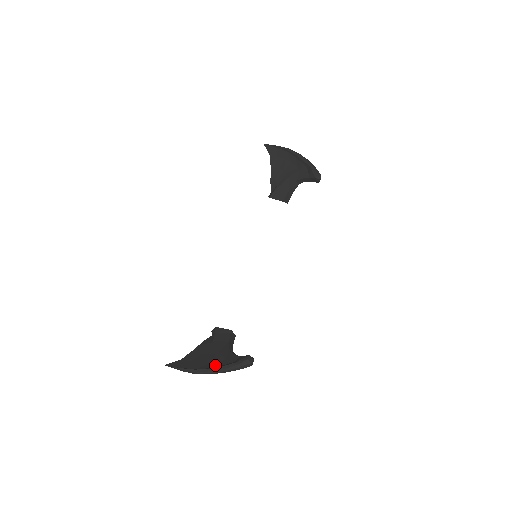
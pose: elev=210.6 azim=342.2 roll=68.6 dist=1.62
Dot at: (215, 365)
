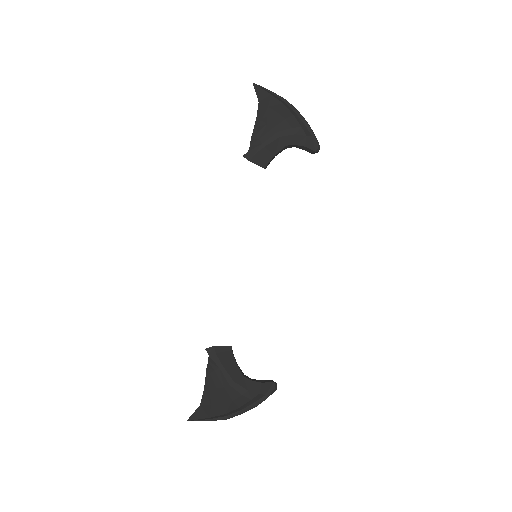
Dot at: (242, 402)
